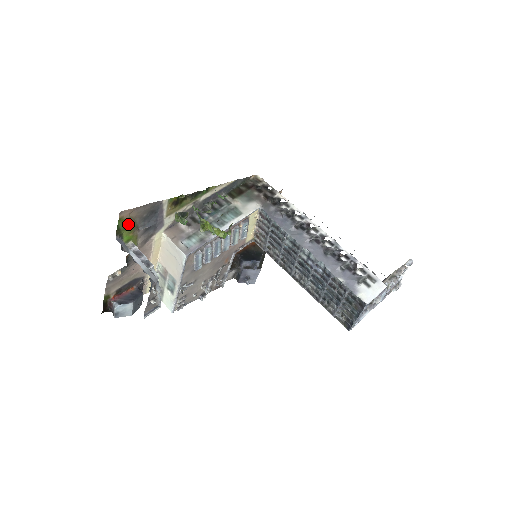
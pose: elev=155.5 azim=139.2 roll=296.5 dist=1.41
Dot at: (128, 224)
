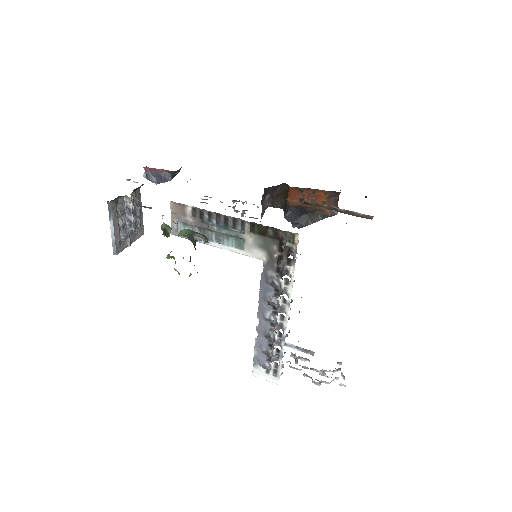
Dot at: occluded
